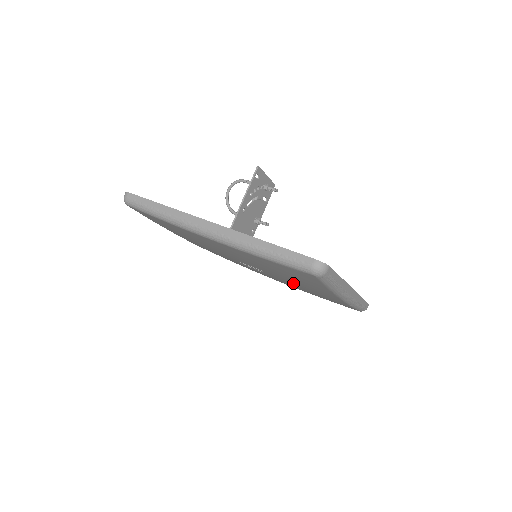
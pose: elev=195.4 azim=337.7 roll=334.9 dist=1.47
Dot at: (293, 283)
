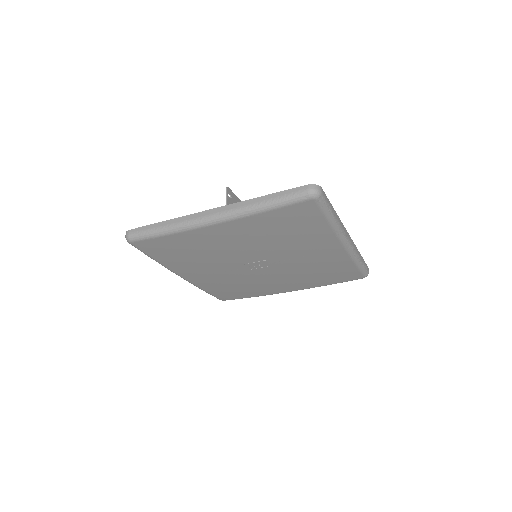
Dot at: (297, 259)
